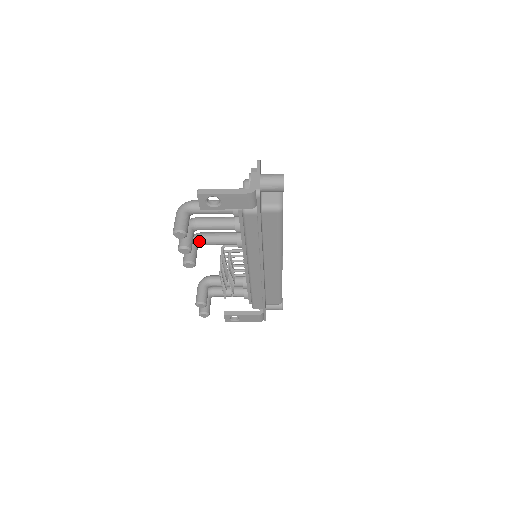
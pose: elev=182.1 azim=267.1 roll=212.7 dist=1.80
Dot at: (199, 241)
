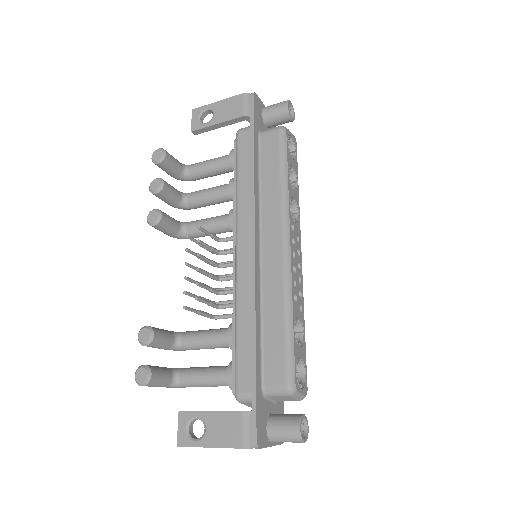
Dot at: (185, 224)
